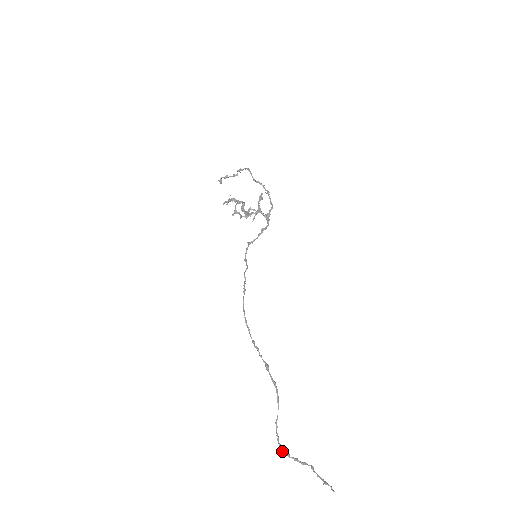
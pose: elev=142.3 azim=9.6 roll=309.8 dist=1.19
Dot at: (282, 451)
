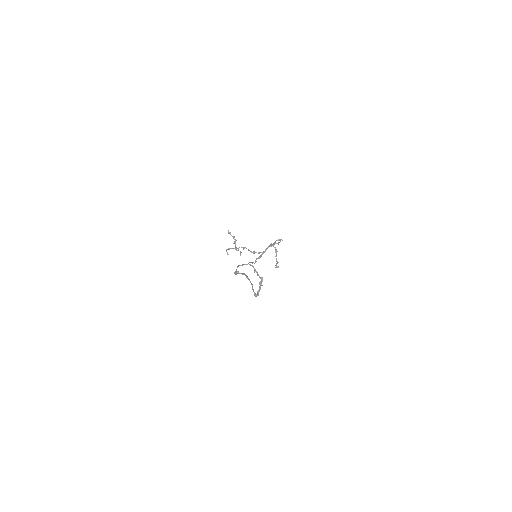
Dot at: occluded
